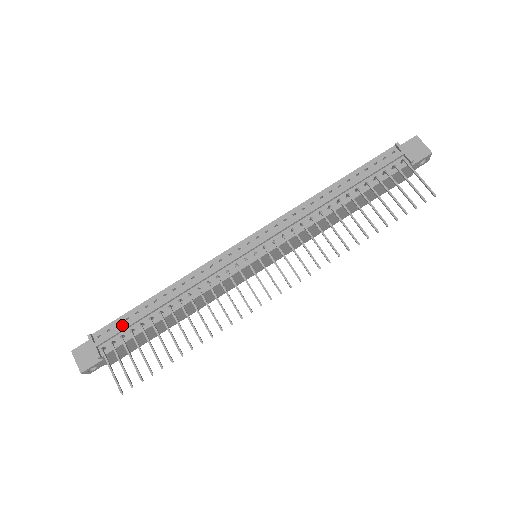
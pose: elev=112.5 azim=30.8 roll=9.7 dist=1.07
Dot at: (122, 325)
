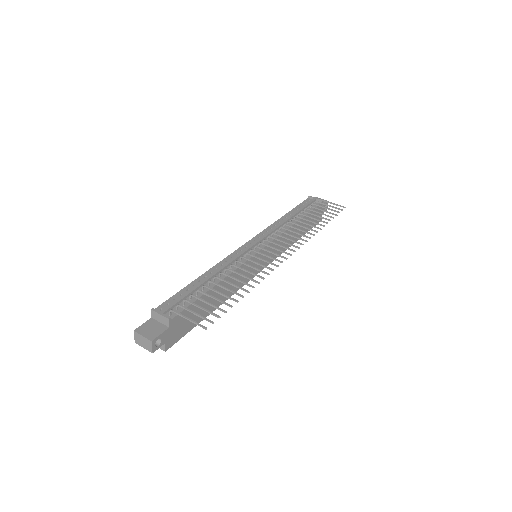
Dot at: (178, 299)
